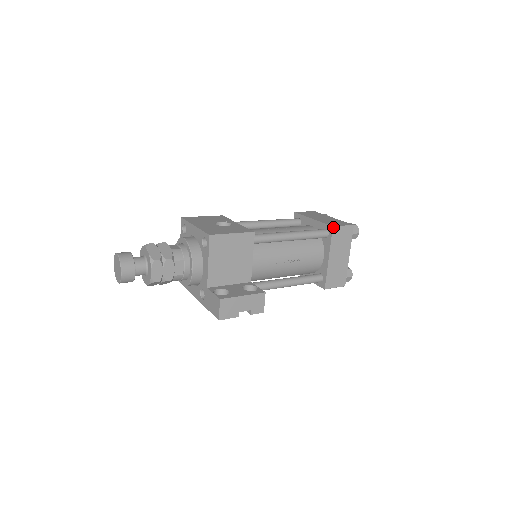
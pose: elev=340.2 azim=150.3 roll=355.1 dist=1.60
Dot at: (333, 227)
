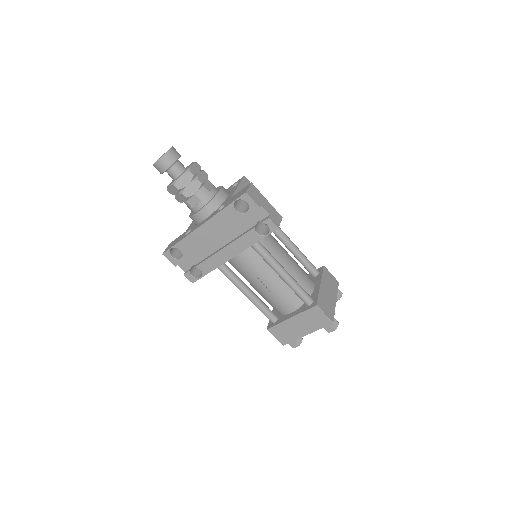
Dot at: (324, 266)
